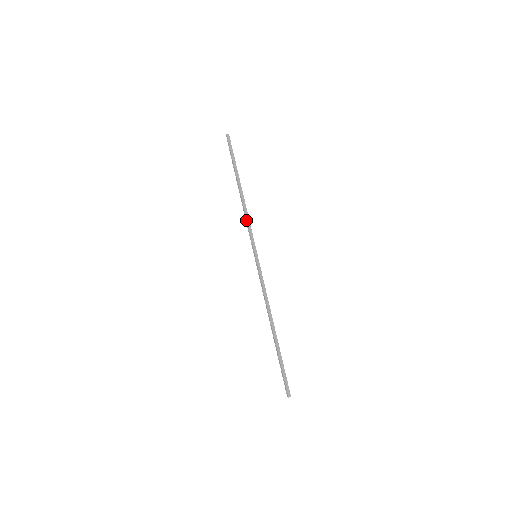
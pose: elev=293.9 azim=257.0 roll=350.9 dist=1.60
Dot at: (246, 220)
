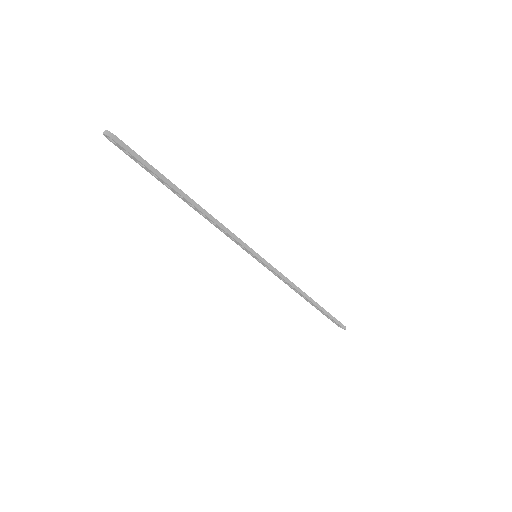
Dot at: (219, 228)
